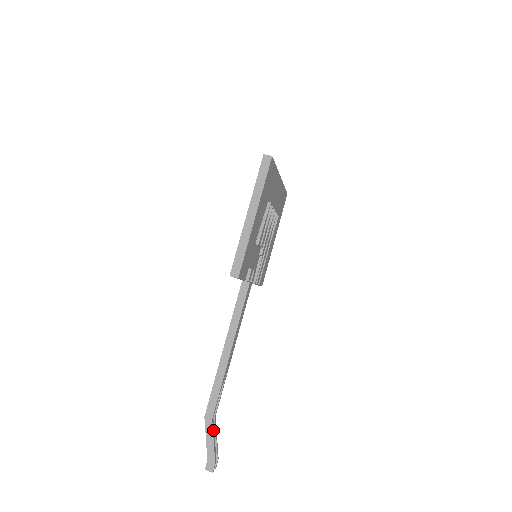
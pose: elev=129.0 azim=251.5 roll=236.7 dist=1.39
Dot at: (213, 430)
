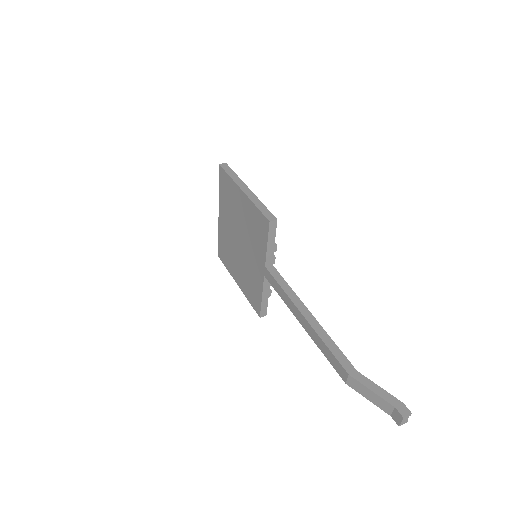
Dot at: (368, 380)
